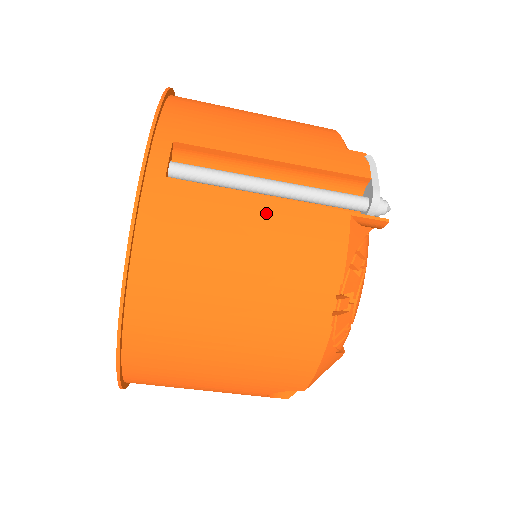
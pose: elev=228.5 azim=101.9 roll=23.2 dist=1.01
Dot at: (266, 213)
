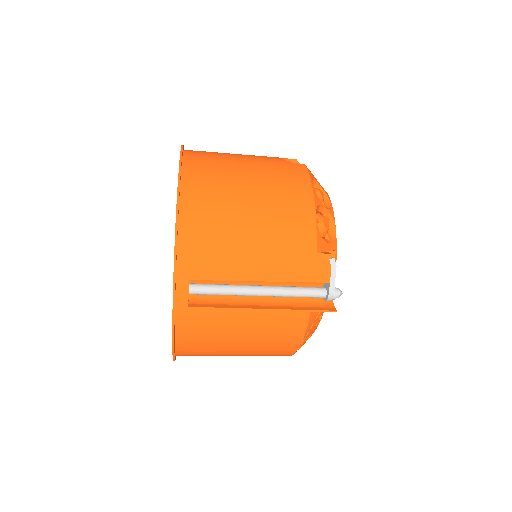
Dot at: (254, 318)
